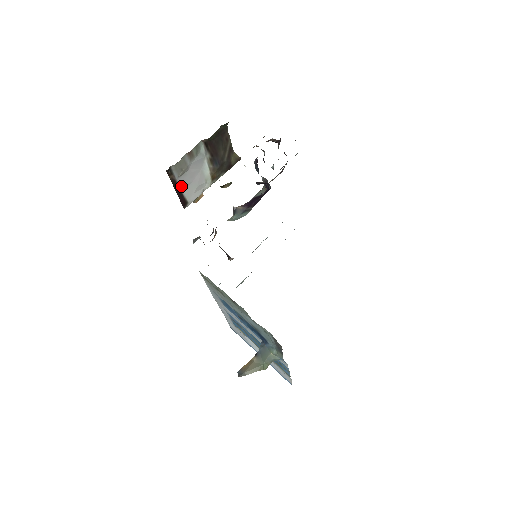
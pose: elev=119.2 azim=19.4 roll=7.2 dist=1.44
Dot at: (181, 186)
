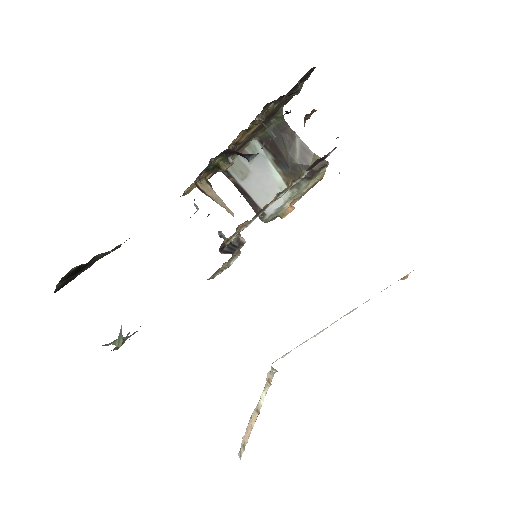
Dot at: (250, 192)
